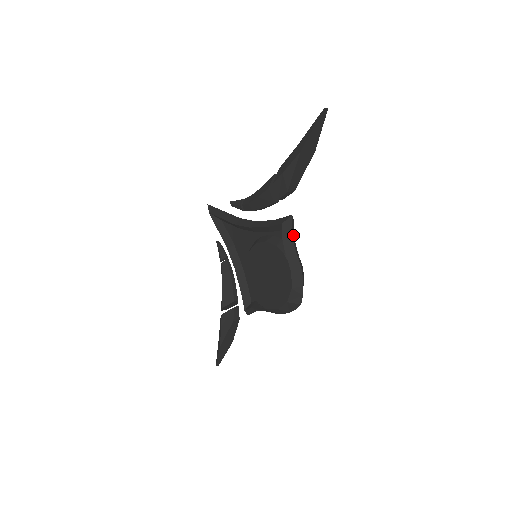
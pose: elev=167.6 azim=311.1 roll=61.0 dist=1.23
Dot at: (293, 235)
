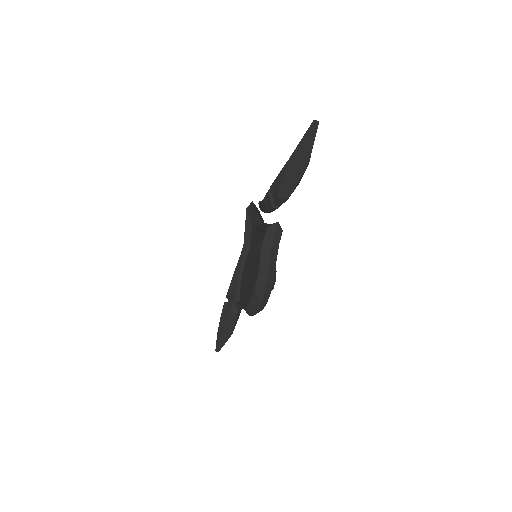
Dot at: (277, 242)
